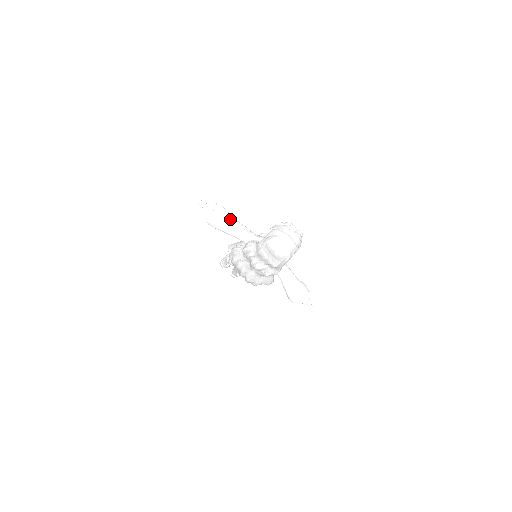
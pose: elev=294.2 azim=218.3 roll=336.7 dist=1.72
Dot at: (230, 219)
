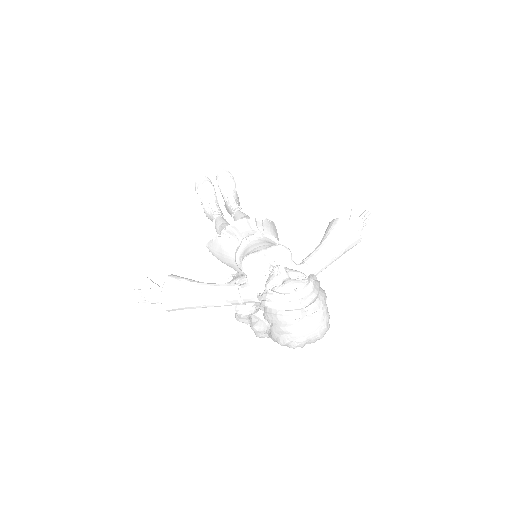
Dot at: (191, 299)
